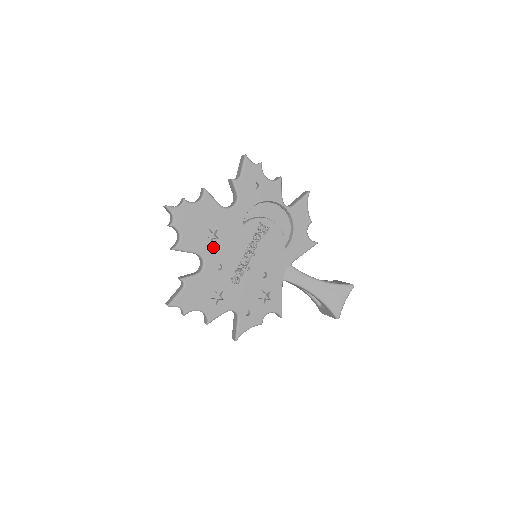
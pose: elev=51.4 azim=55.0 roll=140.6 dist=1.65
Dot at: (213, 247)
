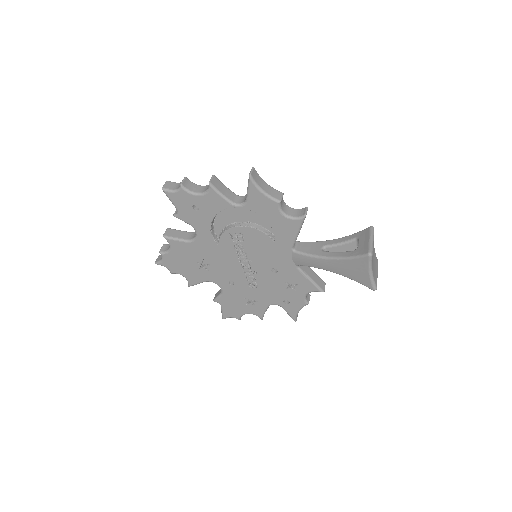
Dot at: (213, 272)
